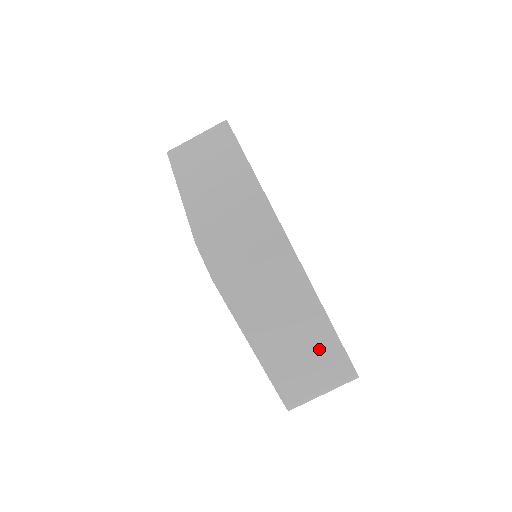
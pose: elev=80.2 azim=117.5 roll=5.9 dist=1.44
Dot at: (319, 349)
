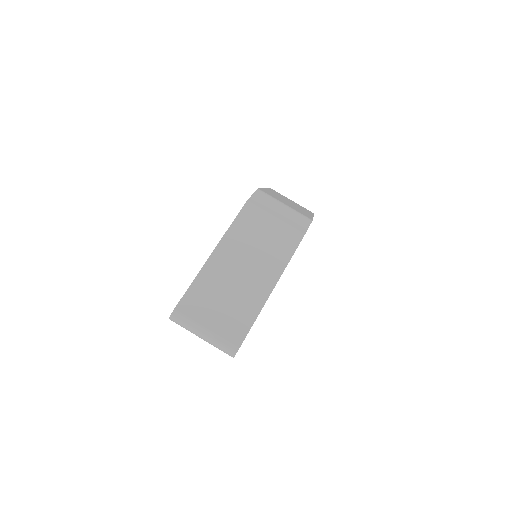
Dot at: (241, 304)
